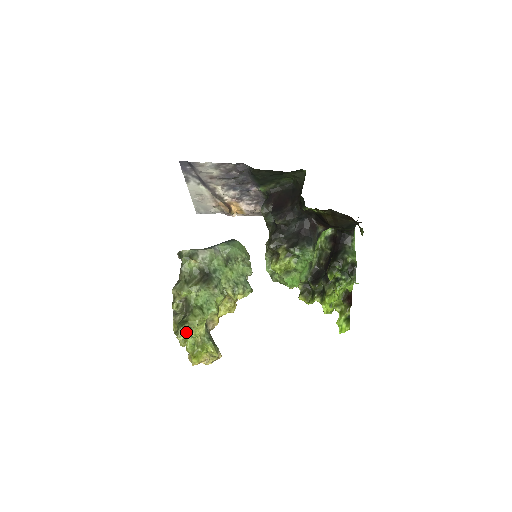
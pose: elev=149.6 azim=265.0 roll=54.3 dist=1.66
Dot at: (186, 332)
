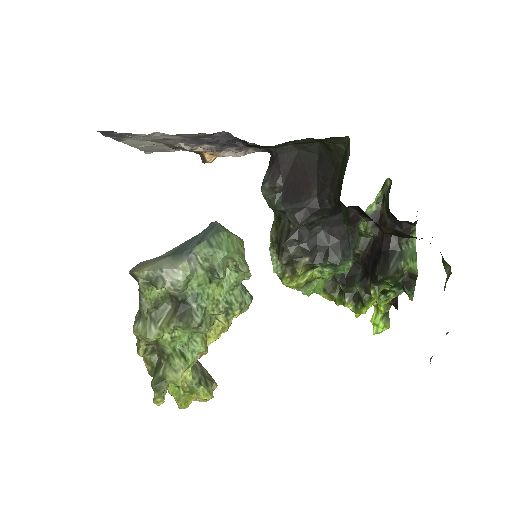
Dot at: (165, 389)
